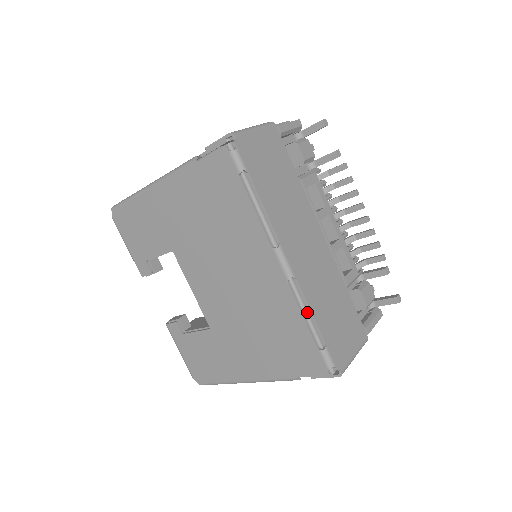
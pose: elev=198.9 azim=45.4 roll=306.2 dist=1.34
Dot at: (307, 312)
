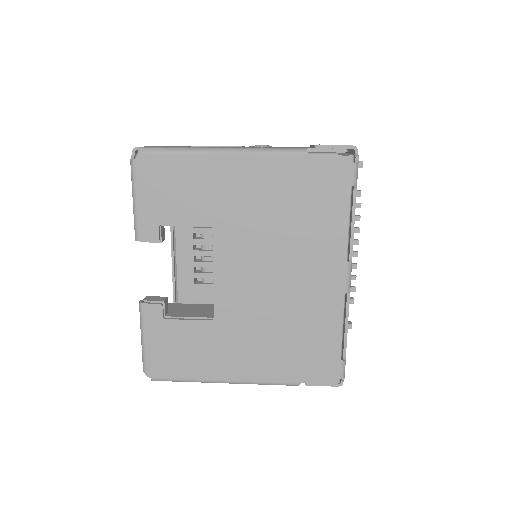
Dot at: occluded
